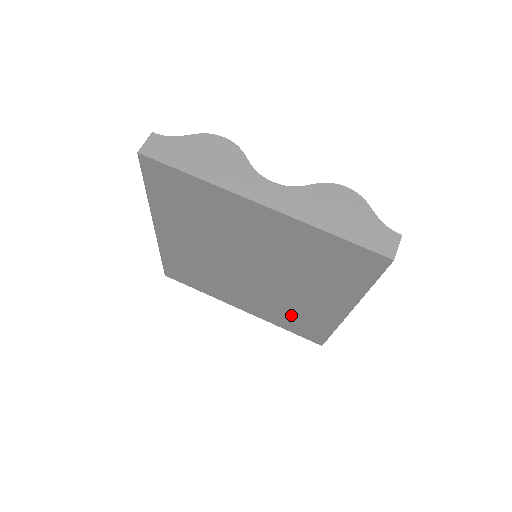
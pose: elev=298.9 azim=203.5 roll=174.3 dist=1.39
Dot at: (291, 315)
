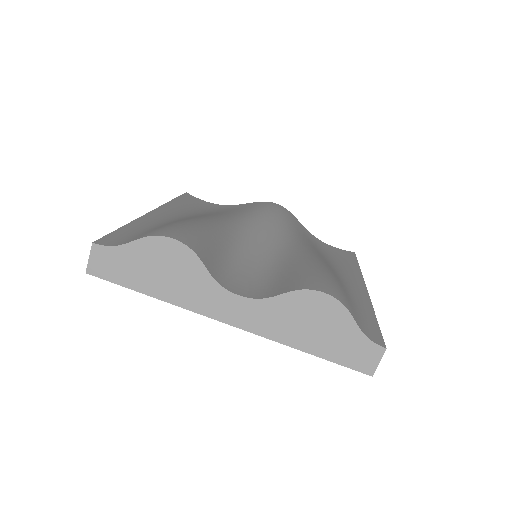
Dot at: occluded
